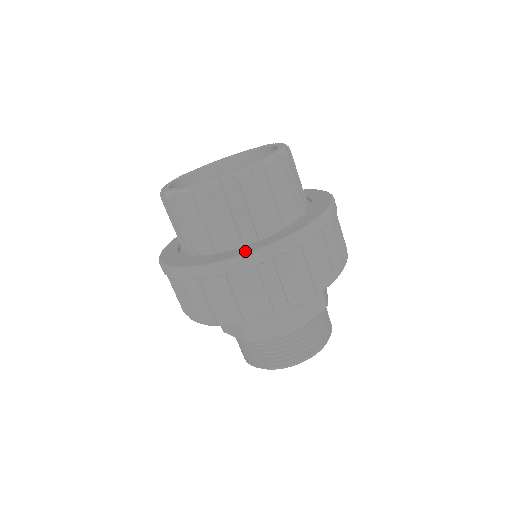
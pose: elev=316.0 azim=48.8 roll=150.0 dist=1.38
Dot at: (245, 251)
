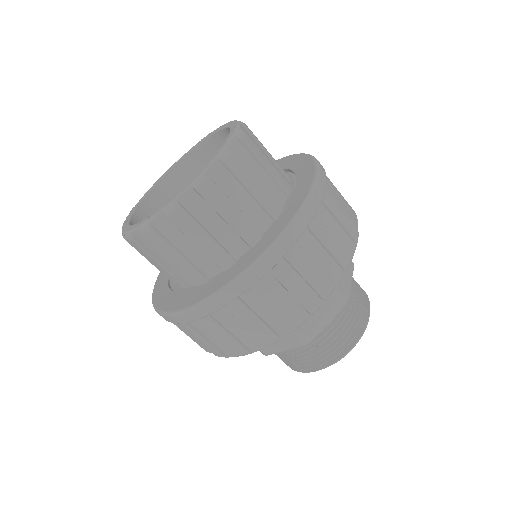
Dot at: (276, 233)
